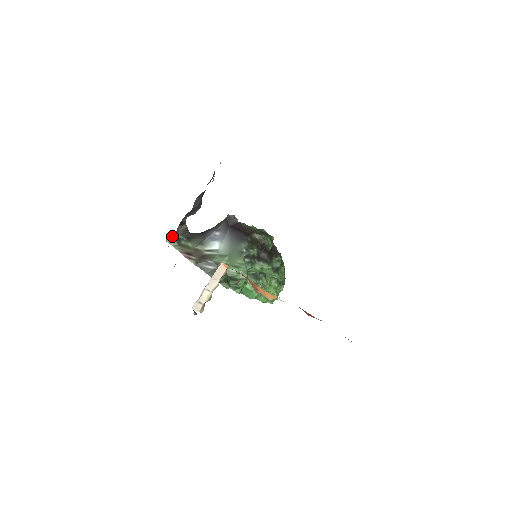
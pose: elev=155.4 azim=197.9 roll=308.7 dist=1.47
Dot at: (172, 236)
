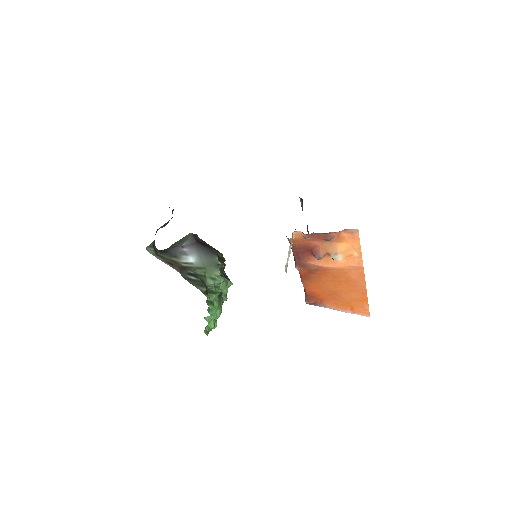
Dot at: (152, 244)
